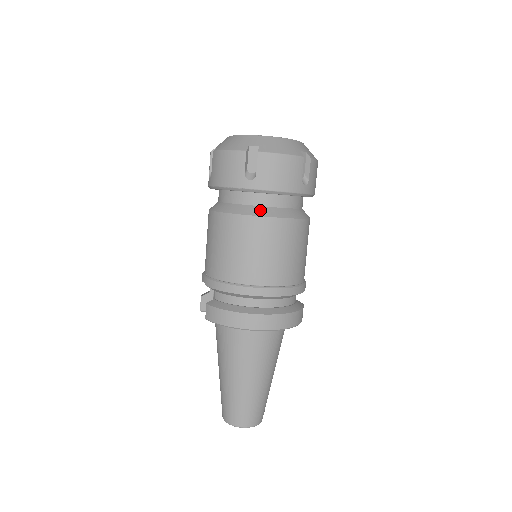
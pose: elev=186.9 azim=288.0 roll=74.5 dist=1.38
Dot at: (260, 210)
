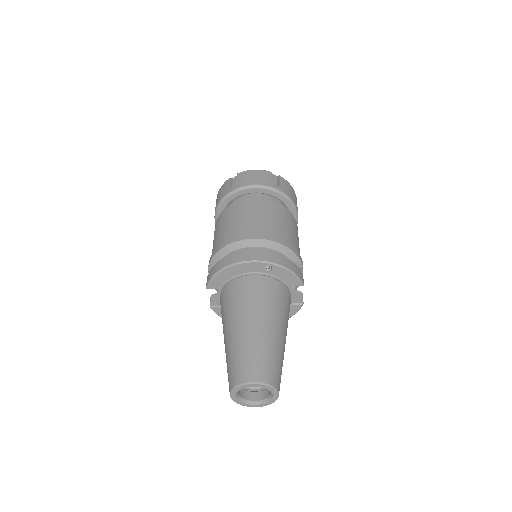
Dot at: occluded
